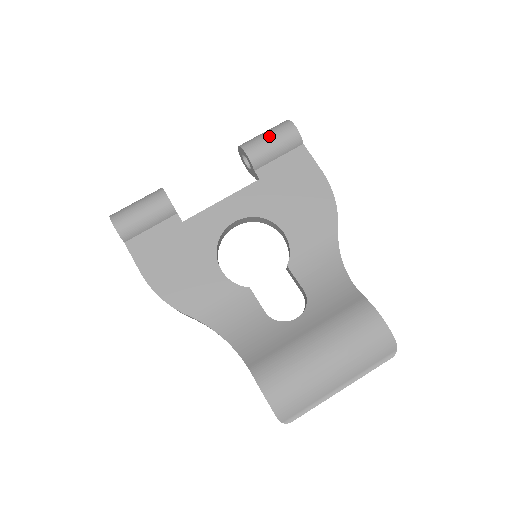
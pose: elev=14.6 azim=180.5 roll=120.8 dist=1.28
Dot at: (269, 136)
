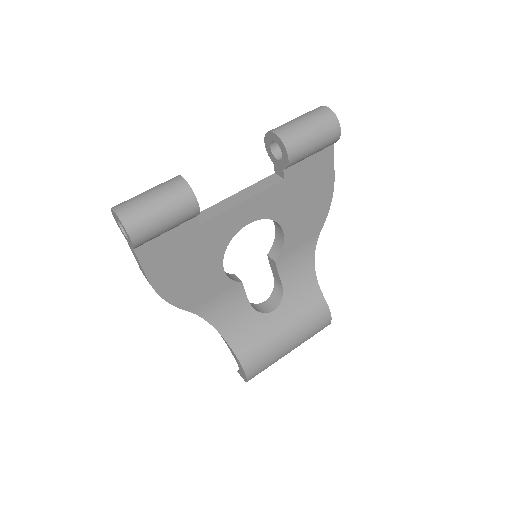
Dot at: (315, 139)
